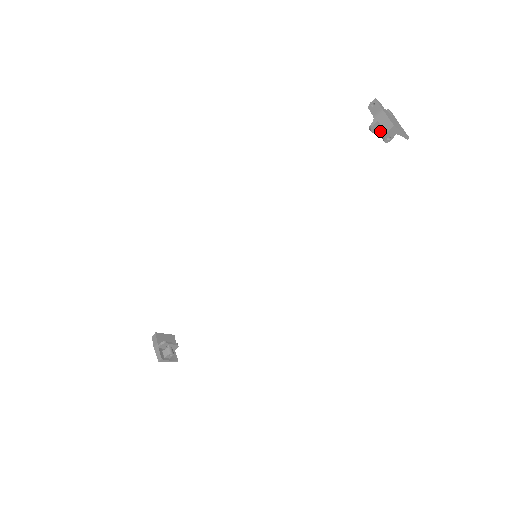
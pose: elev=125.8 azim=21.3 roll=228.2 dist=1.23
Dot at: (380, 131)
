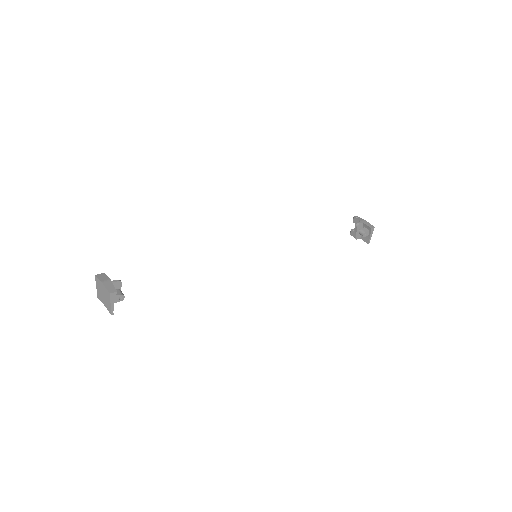
Dot at: (362, 229)
